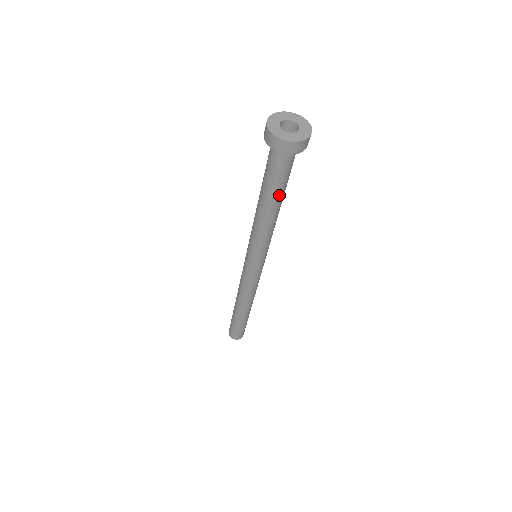
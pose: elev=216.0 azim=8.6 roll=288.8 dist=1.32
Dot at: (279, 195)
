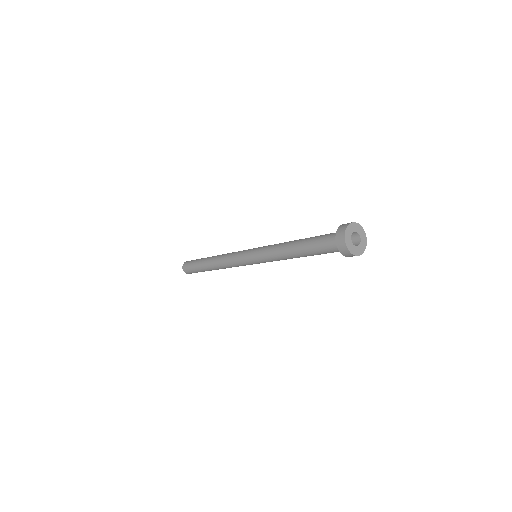
Dot at: (313, 255)
